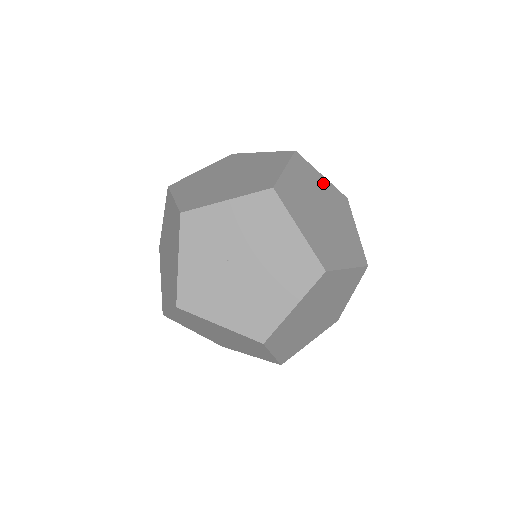
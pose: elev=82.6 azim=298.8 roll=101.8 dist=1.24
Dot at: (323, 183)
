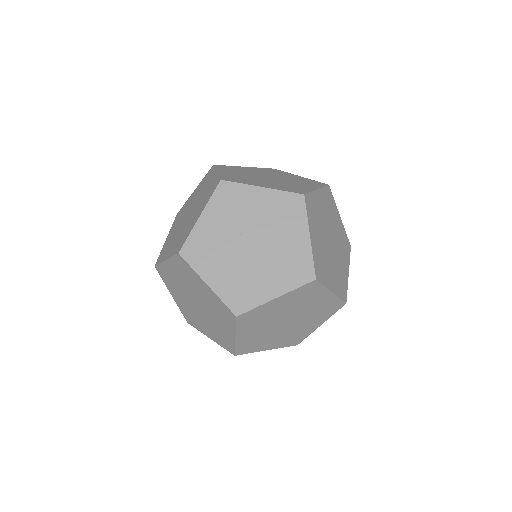
Dot at: (338, 222)
